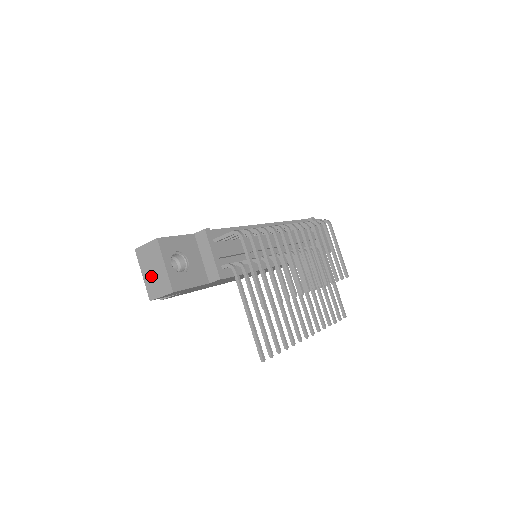
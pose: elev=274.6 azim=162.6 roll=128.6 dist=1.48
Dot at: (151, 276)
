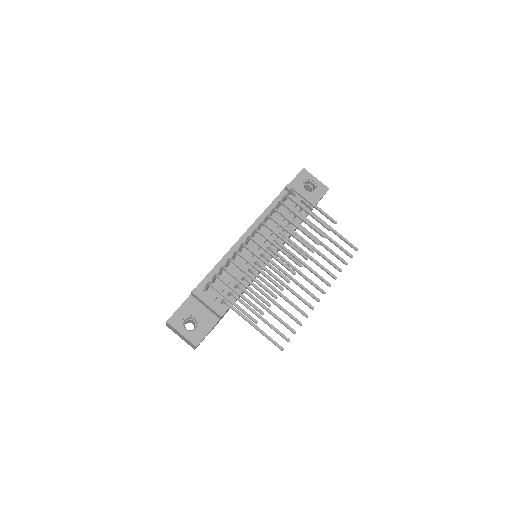
Dot at: (183, 339)
